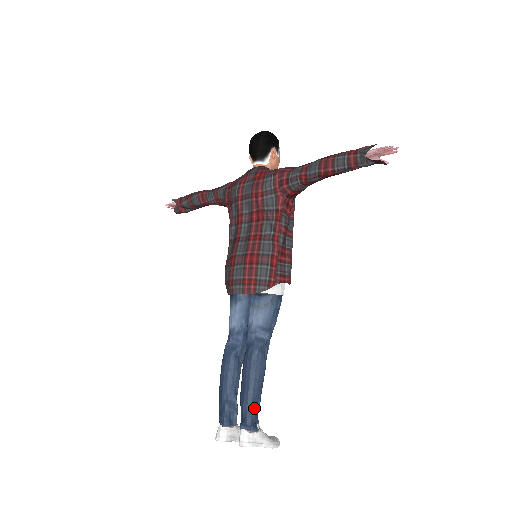
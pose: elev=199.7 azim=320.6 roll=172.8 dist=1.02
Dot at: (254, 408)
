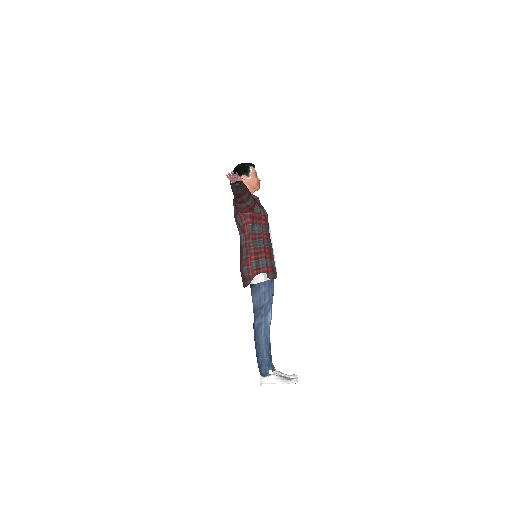
Dot at: (262, 361)
